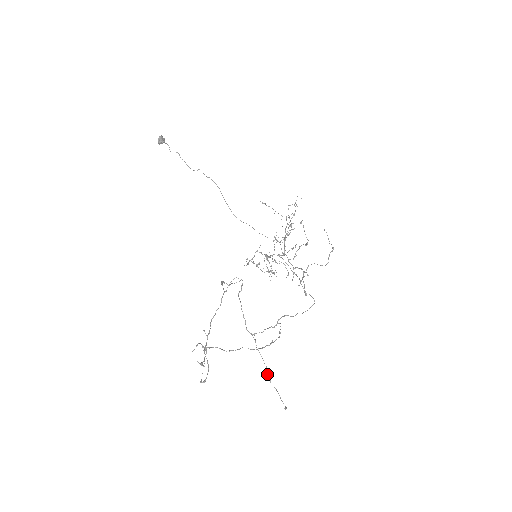
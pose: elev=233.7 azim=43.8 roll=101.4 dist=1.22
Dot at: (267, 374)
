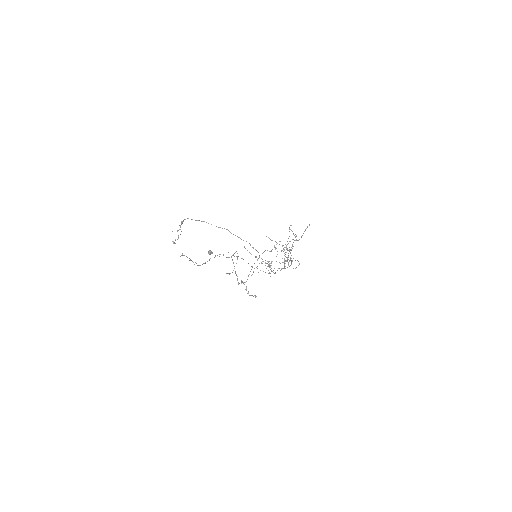
Dot at: (246, 289)
